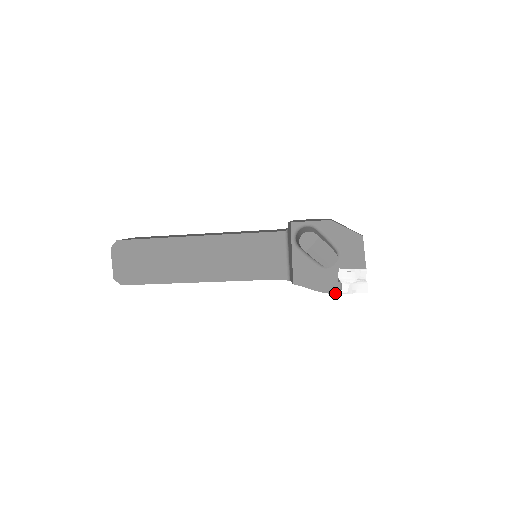
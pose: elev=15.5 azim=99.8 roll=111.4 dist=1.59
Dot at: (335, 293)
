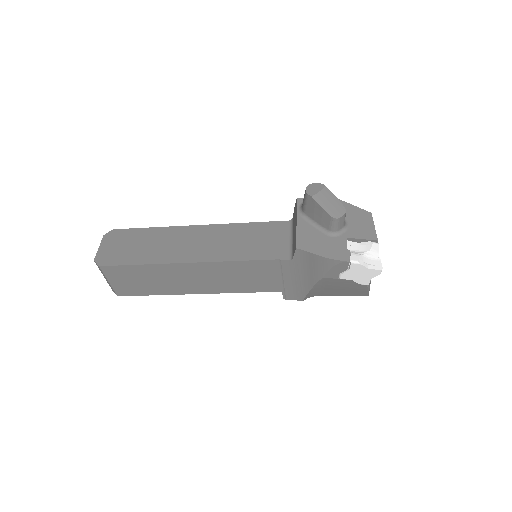
Dot at: (344, 260)
